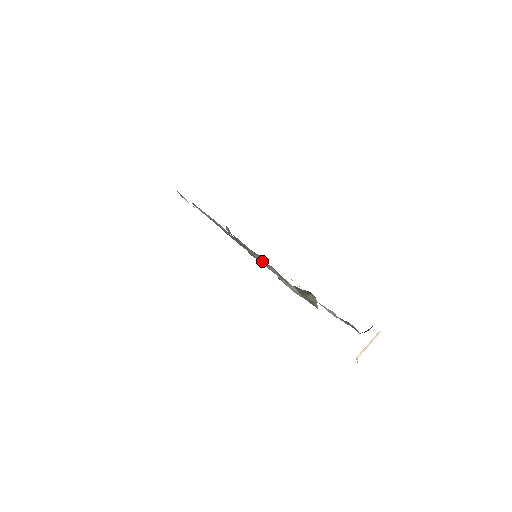
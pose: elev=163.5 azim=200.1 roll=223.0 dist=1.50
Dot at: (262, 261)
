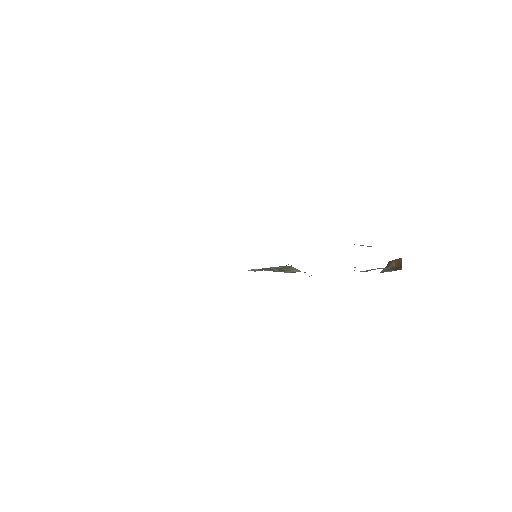
Dot at: occluded
